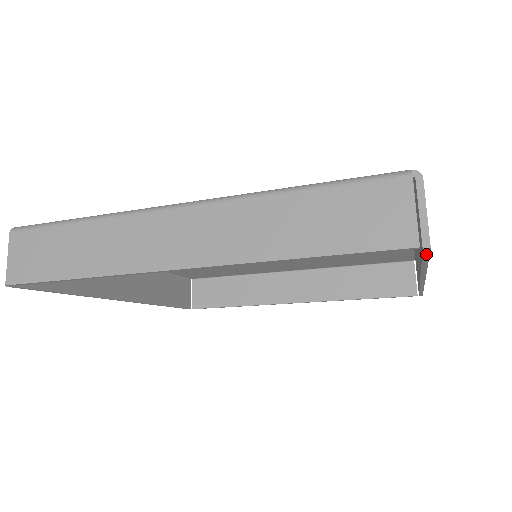
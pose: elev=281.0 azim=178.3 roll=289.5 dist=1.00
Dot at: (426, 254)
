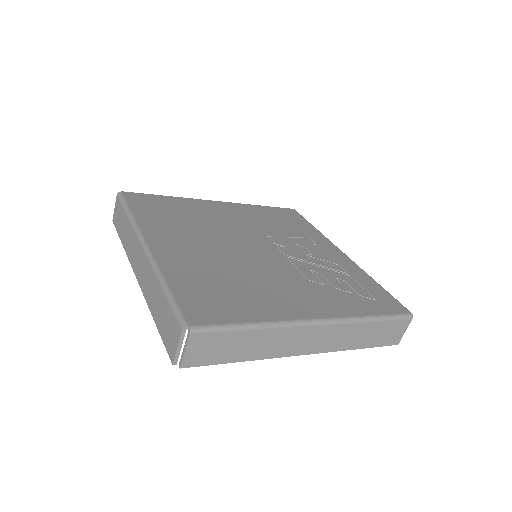
Dot at: occluded
